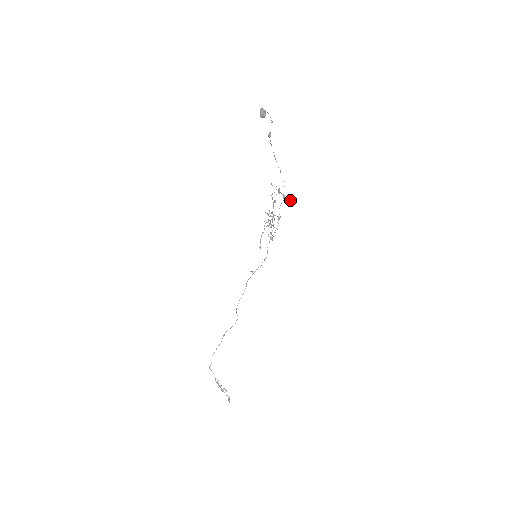
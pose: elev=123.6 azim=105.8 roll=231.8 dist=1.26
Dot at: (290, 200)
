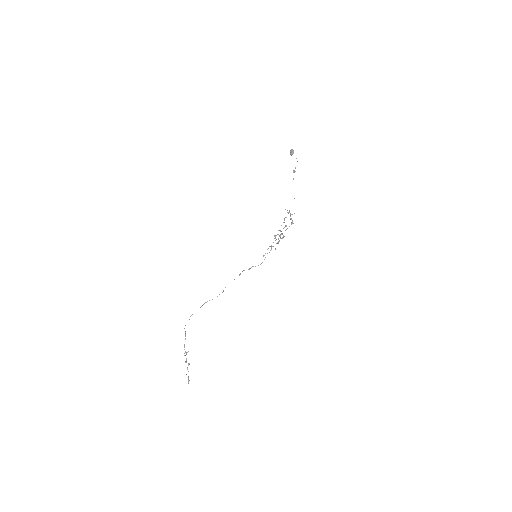
Dot at: occluded
